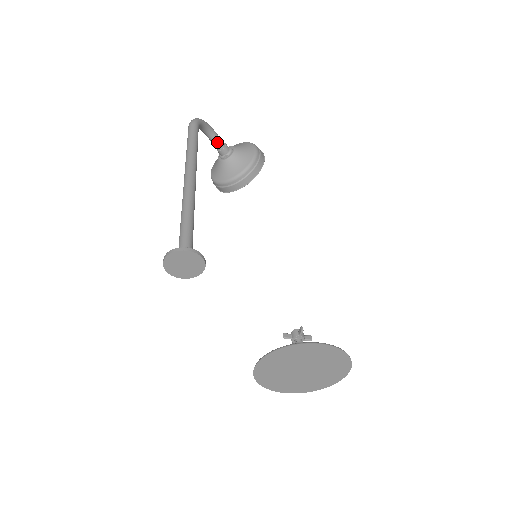
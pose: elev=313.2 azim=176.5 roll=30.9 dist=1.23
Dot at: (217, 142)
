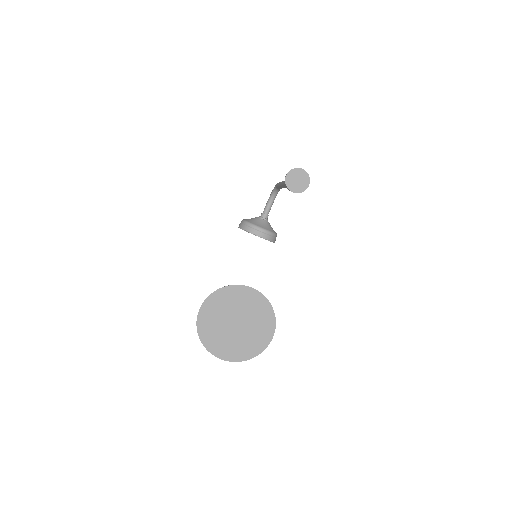
Dot at: (269, 209)
